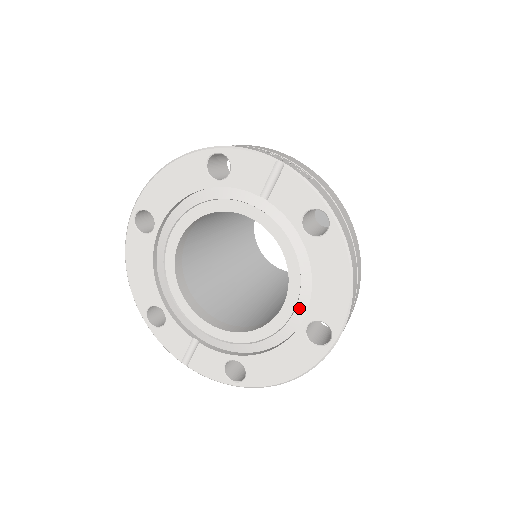
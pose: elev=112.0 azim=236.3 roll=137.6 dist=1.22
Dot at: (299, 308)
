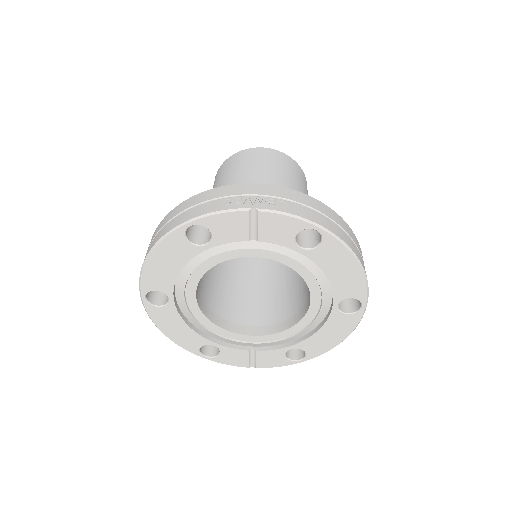
Dot at: (325, 297)
